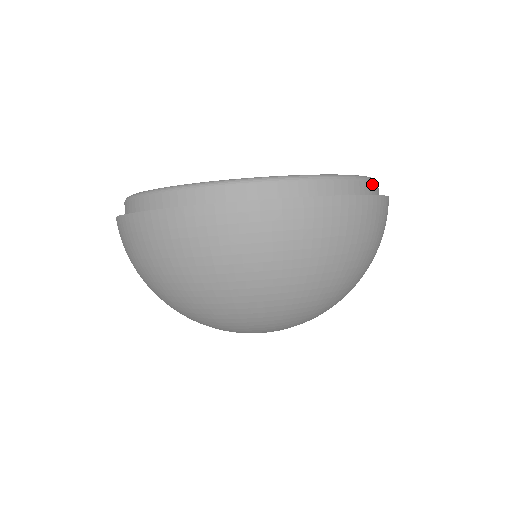
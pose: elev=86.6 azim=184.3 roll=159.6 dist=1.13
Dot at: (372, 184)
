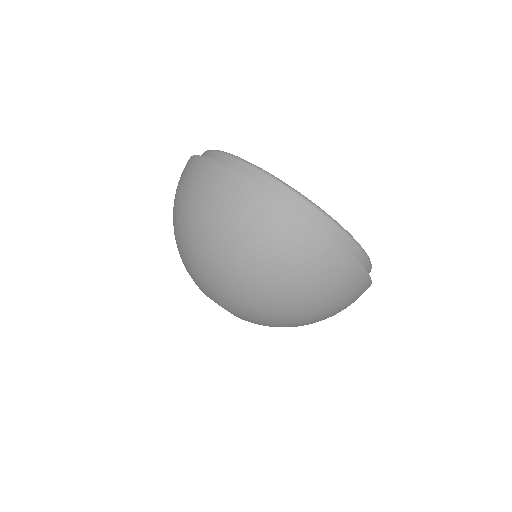
Dot at: (312, 209)
